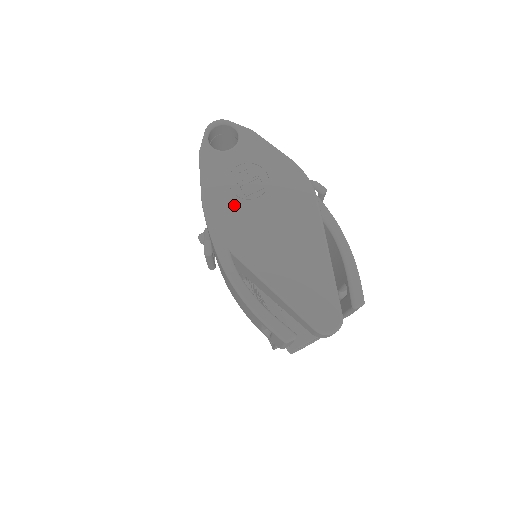
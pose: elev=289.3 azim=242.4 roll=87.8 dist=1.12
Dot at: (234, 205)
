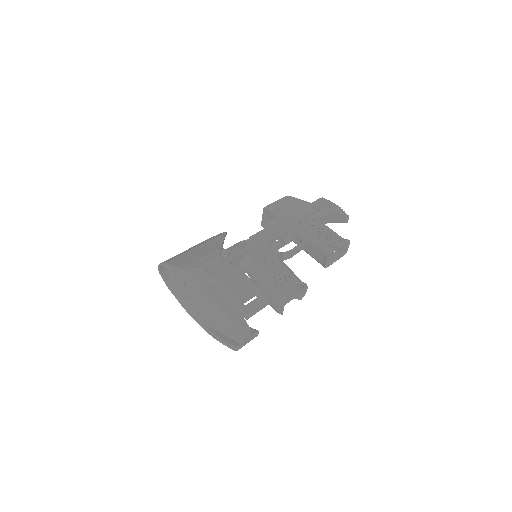
Dot at: (187, 303)
